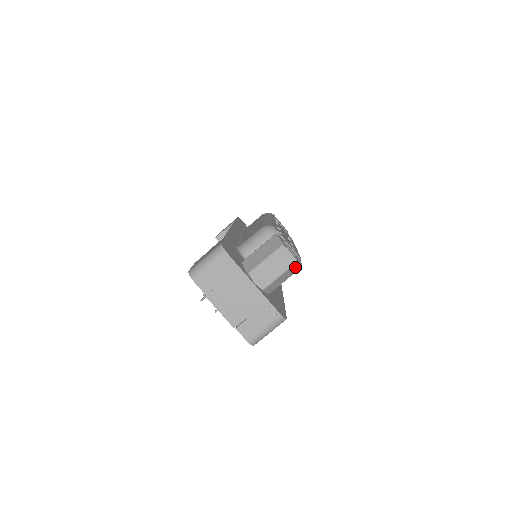
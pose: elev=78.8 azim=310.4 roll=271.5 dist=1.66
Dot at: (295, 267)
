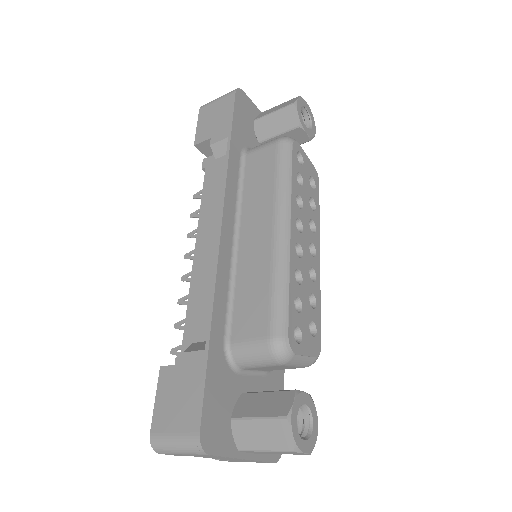
Dot at: occluded
